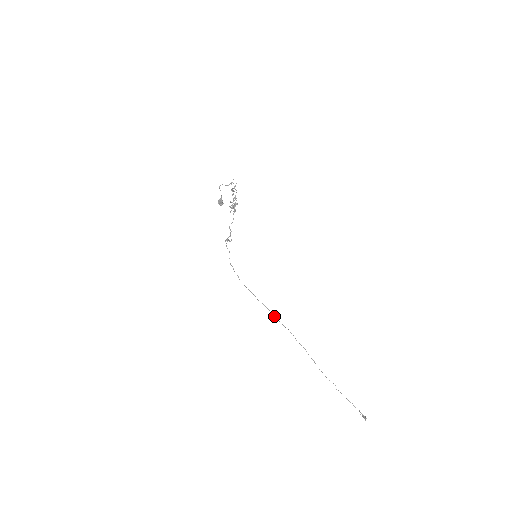
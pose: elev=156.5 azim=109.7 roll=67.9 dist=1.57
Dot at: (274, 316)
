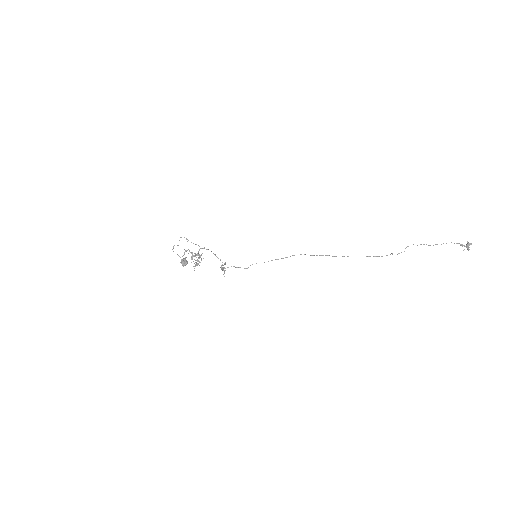
Dot at: (325, 255)
